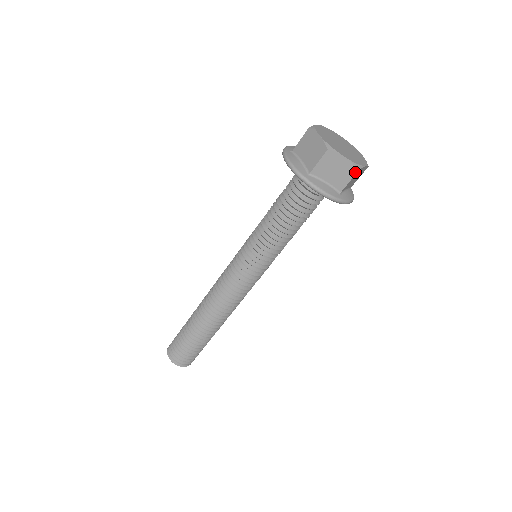
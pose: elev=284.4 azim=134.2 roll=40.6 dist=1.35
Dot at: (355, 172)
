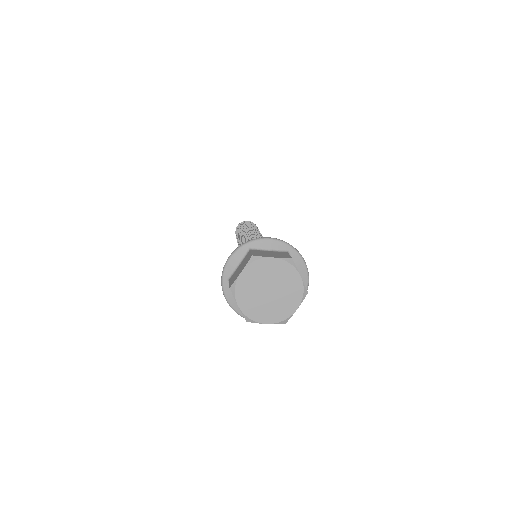
Dot at: (246, 319)
